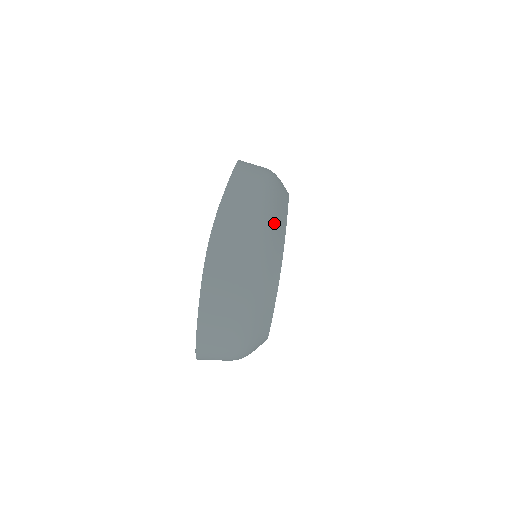
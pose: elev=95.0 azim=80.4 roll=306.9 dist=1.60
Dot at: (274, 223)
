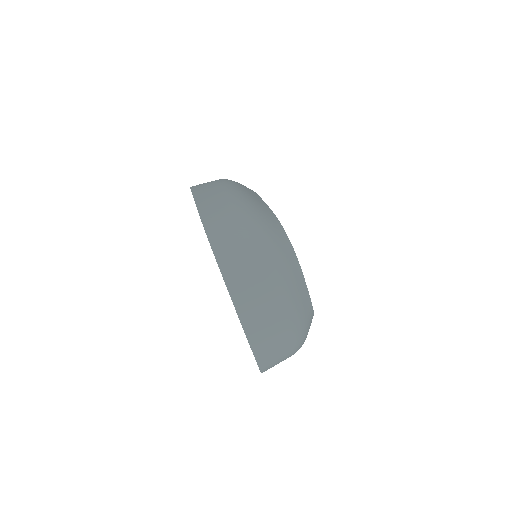
Dot at: (257, 205)
